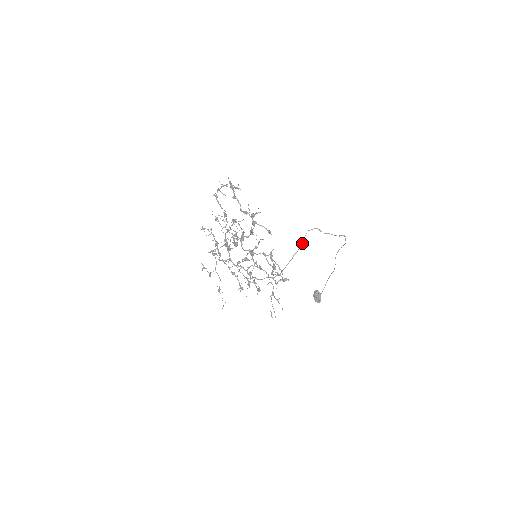
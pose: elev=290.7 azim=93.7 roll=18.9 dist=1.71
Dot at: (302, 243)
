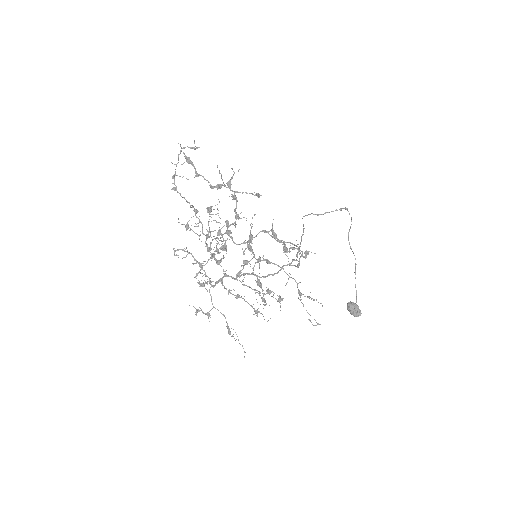
Dot at: (303, 226)
